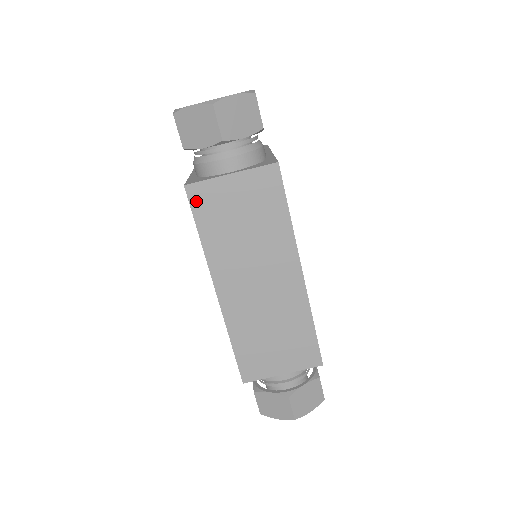
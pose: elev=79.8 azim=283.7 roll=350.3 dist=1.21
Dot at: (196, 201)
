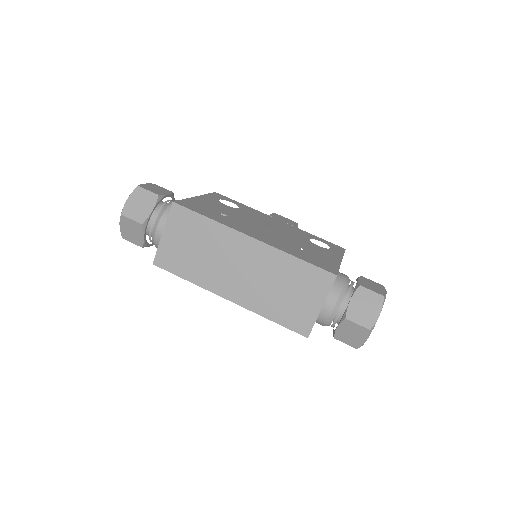
Dot at: (165, 265)
